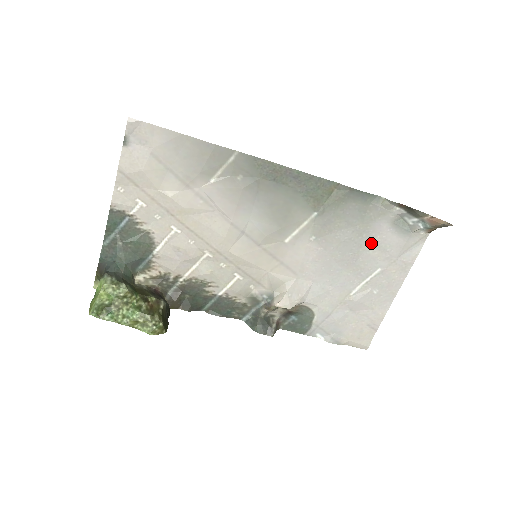
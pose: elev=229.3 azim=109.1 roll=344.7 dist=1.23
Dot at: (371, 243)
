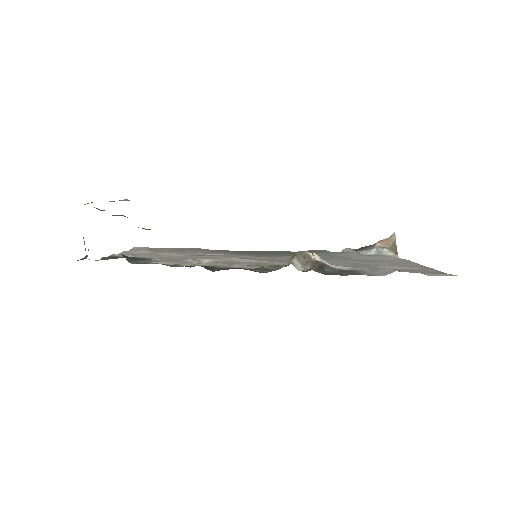
Dot at: (357, 259)
